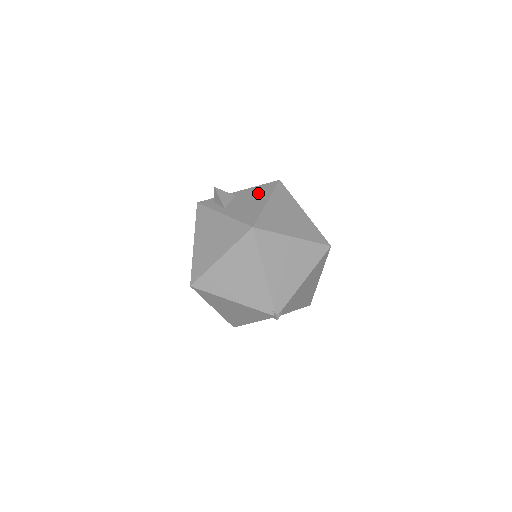
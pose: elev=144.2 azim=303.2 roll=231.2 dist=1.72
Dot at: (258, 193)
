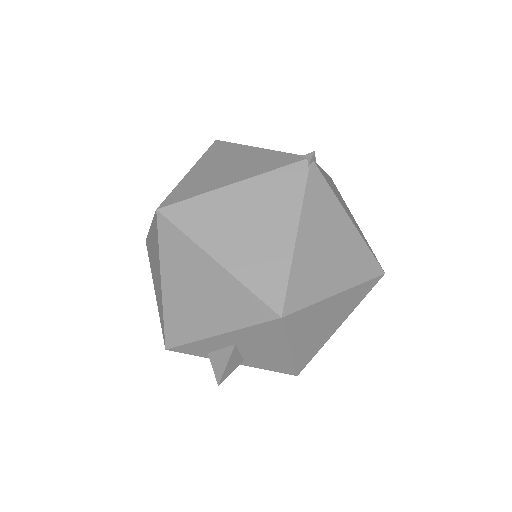
Dot at: occluded
